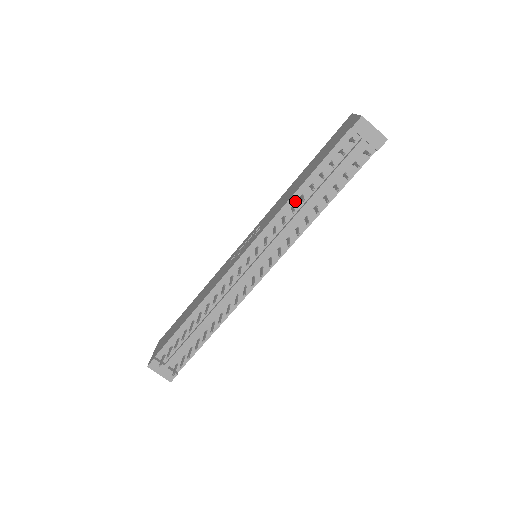
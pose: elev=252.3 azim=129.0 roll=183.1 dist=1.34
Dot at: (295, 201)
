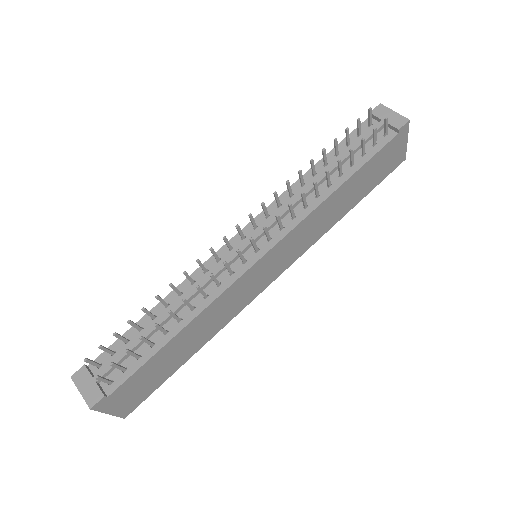
Dot at: (306, 179)
